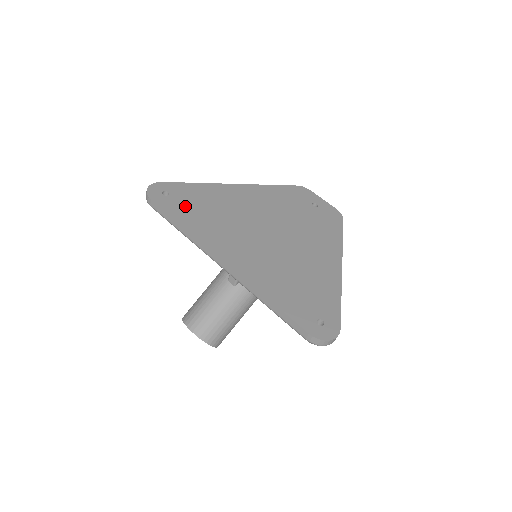
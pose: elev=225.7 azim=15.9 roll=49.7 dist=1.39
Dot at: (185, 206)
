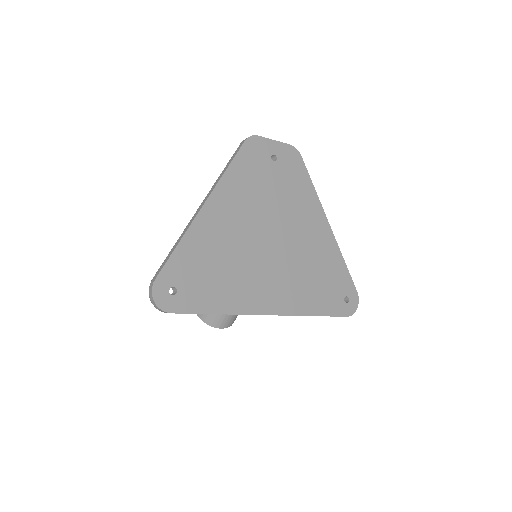
Dot at: (200, 288)
